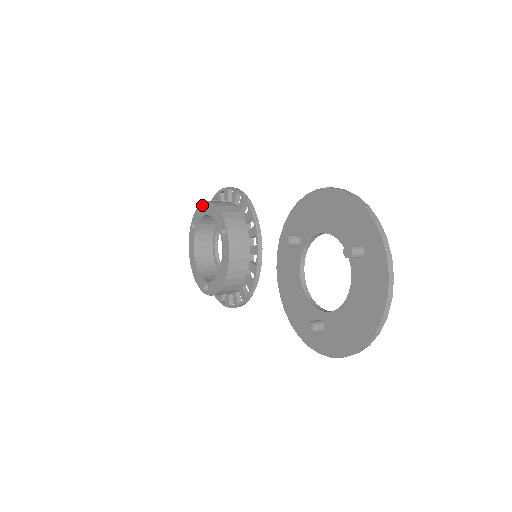
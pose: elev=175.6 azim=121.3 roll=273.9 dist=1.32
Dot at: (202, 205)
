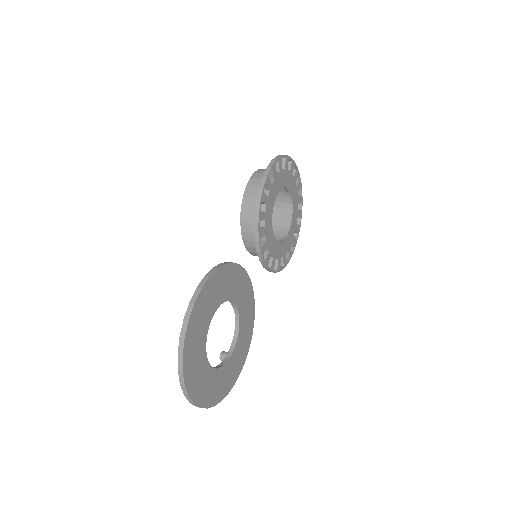
Dot at: occluded
